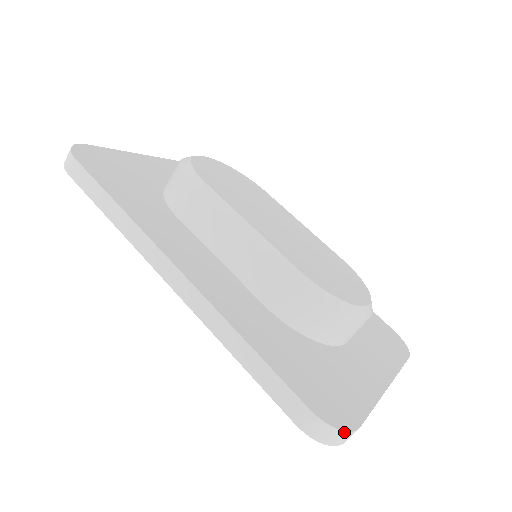
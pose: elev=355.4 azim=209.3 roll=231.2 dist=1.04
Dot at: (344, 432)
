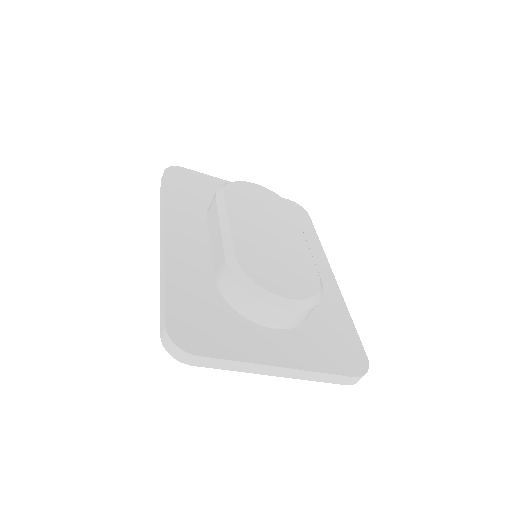
Dot at: (179, 348)
